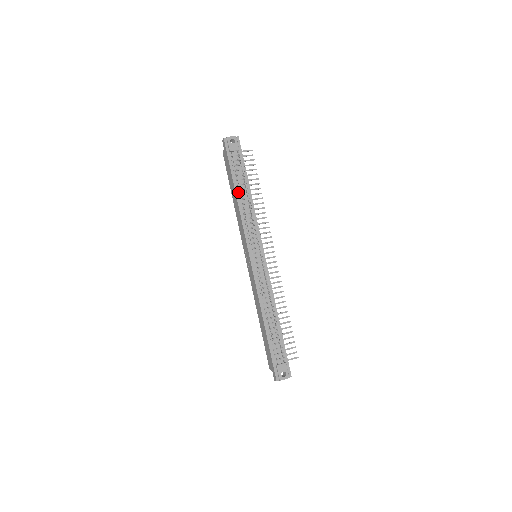
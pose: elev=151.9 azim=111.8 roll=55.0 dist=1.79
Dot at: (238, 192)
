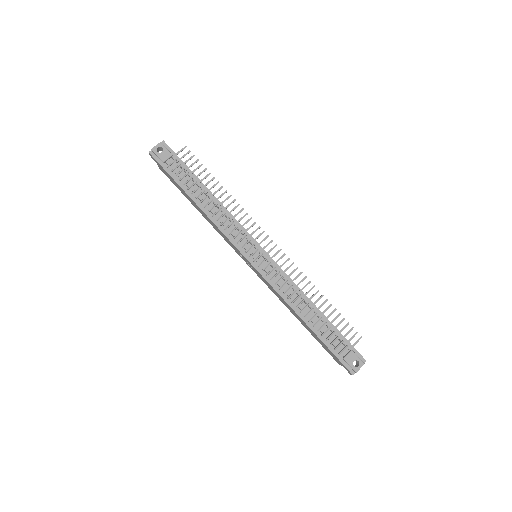
Dot at: (197, 201)
